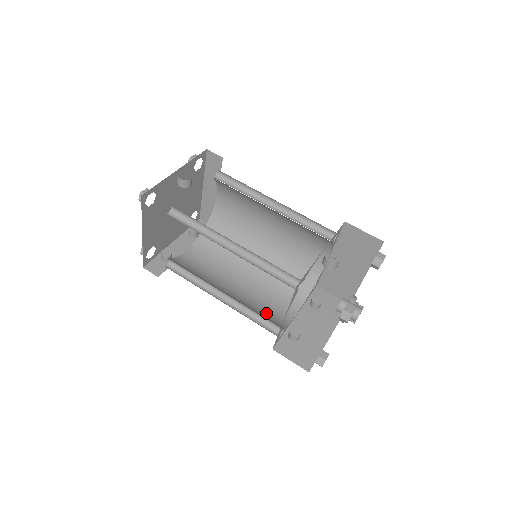
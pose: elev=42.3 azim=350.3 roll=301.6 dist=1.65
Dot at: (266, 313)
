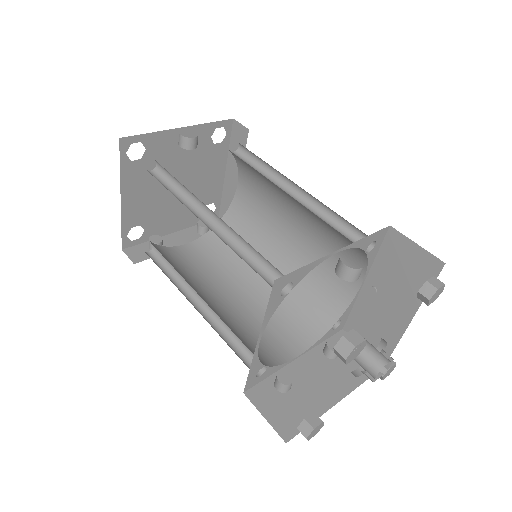
Dot at: (252, 340)
